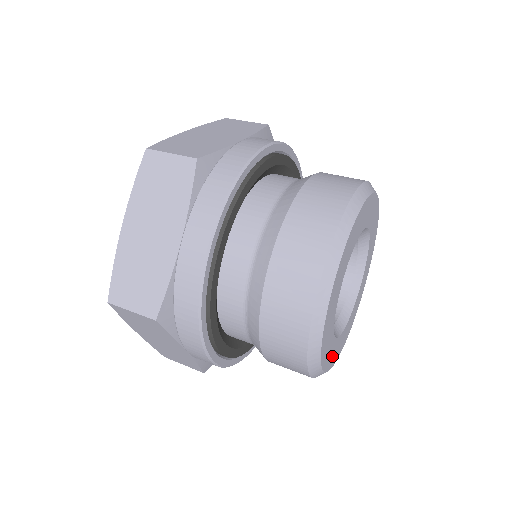
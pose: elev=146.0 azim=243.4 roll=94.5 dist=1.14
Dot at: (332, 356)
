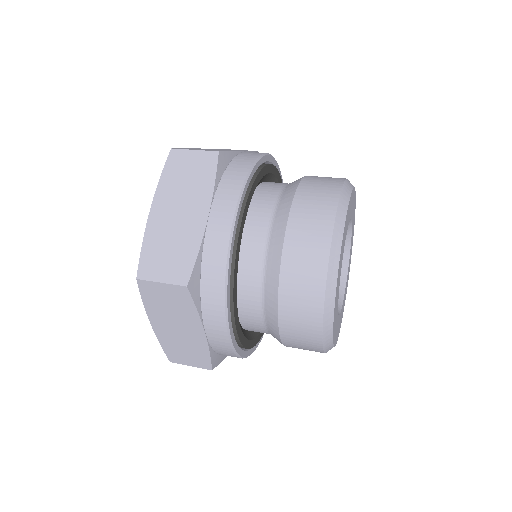
Dot at: (342, 311)
